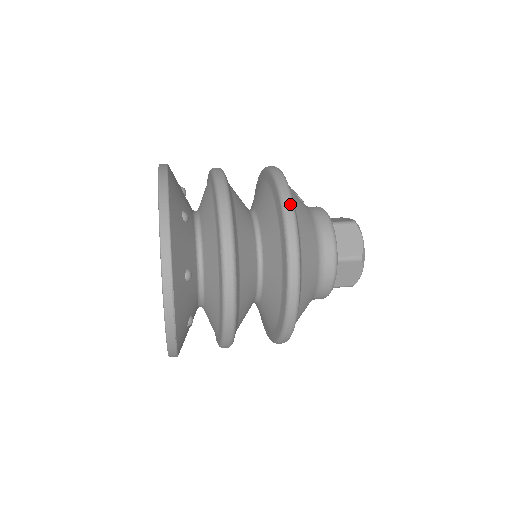
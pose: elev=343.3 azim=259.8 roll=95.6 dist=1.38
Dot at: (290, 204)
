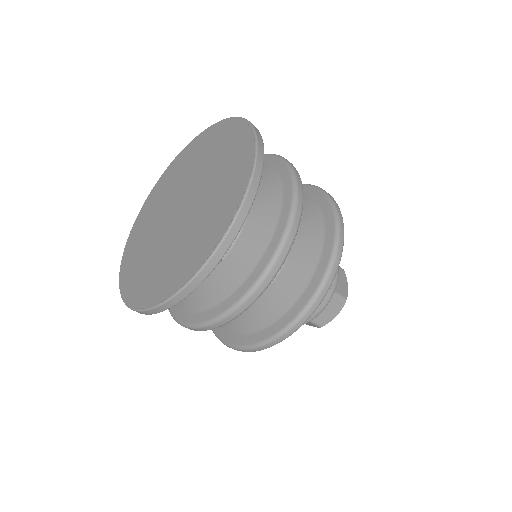
Dot at: occluded
